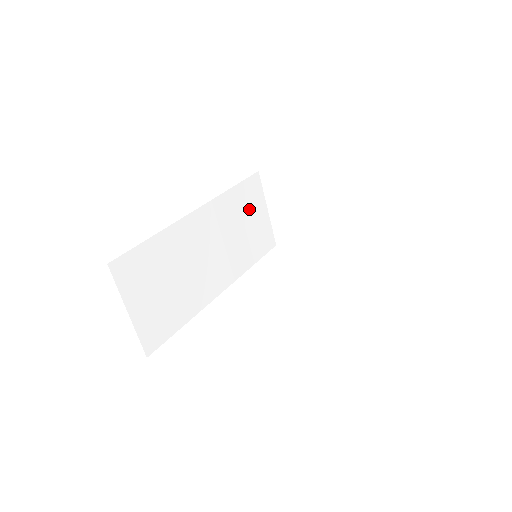
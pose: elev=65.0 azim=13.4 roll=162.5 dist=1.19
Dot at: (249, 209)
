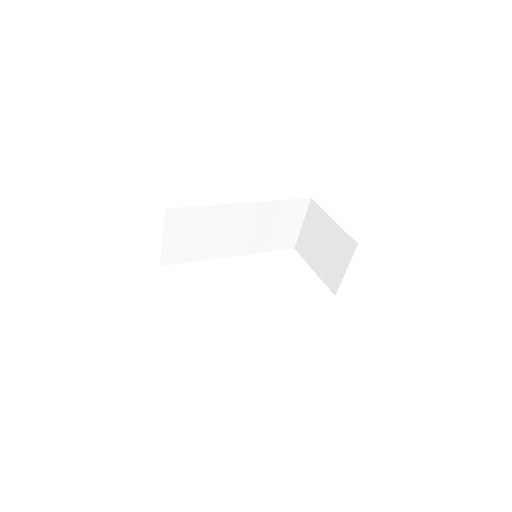
Dot at: (287, 218)
